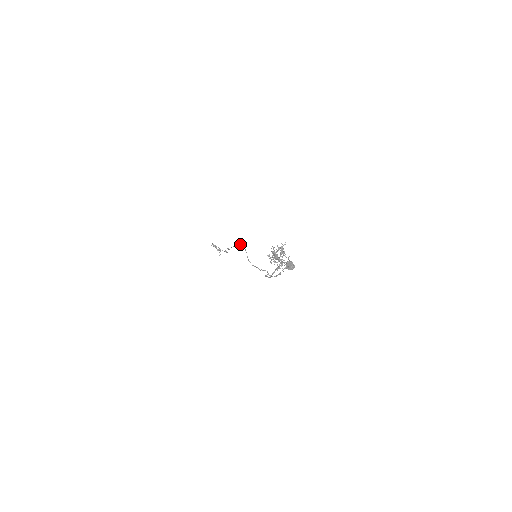
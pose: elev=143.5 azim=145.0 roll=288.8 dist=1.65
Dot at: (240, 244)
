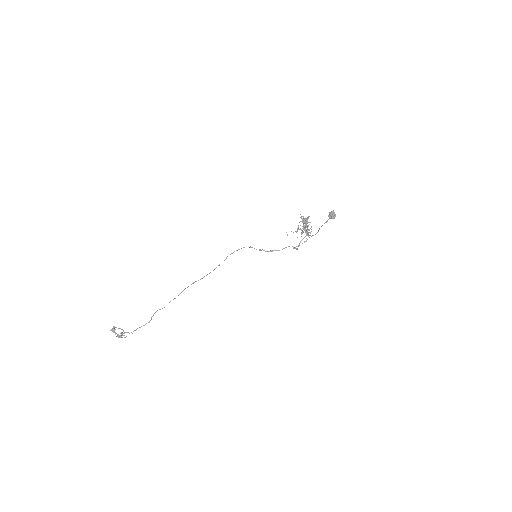
Dot at: occluded
